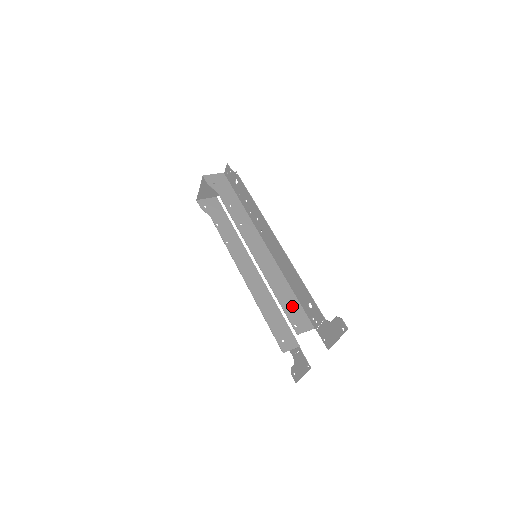
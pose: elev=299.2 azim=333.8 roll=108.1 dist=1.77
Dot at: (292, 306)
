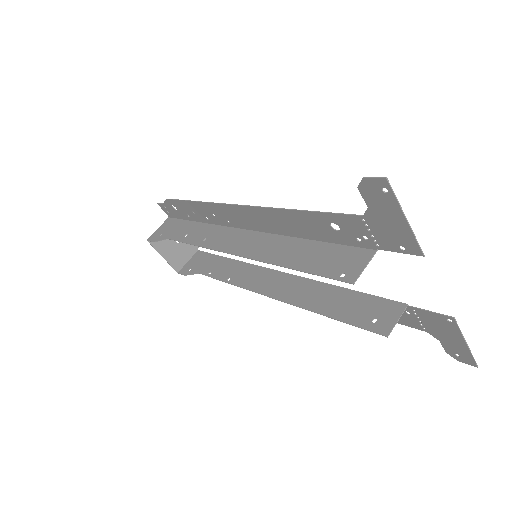
Dot at: (320, 257)
